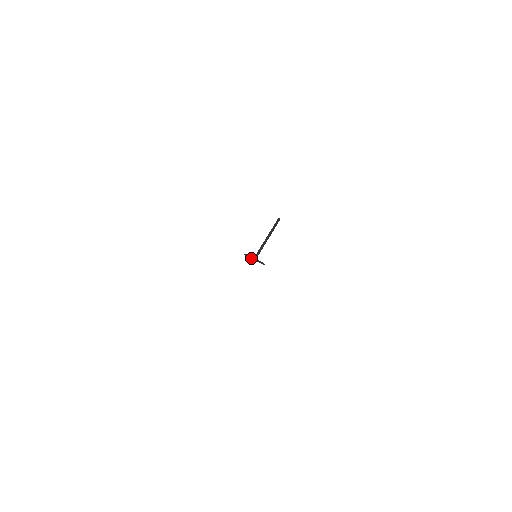
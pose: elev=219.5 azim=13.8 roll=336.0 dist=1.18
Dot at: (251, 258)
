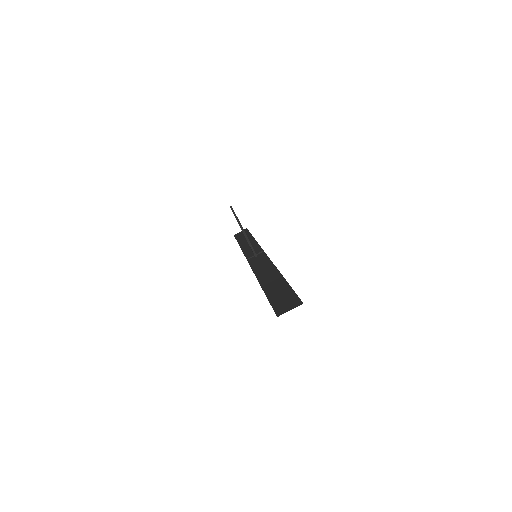
Dot at: (253, 257)
